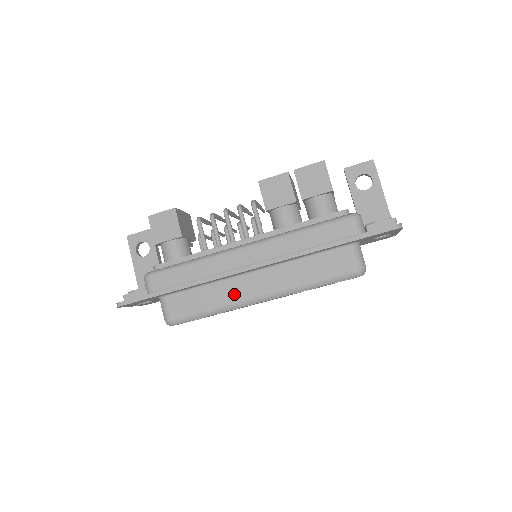
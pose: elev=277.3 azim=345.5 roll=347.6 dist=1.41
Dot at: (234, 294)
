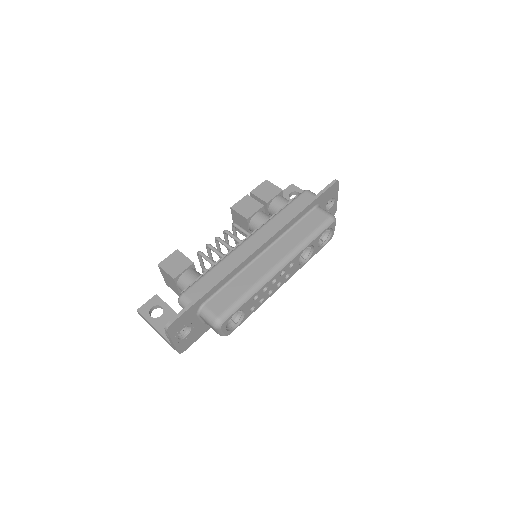
Dot at: (259, 272)
